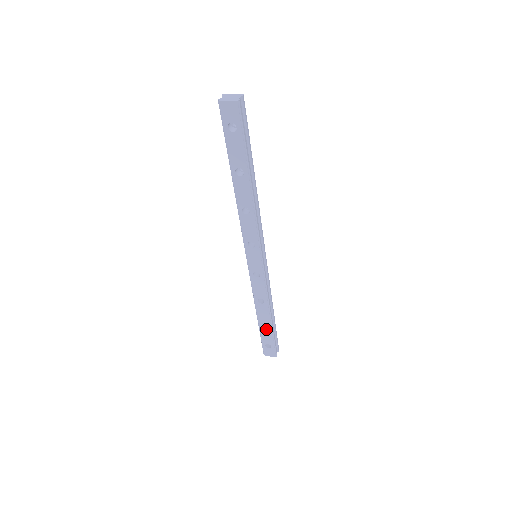
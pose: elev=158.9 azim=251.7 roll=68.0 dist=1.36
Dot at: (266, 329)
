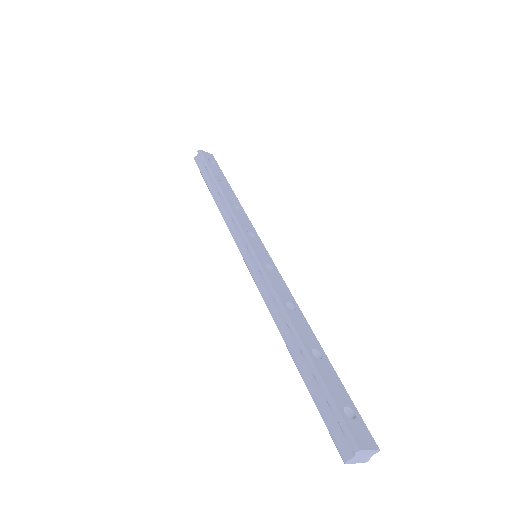
Dot at: (323, 364)
